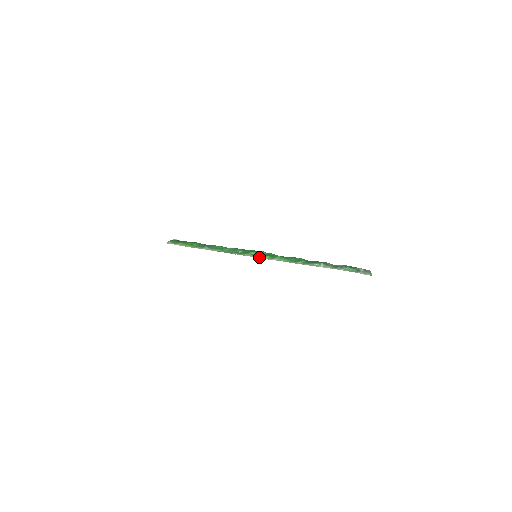
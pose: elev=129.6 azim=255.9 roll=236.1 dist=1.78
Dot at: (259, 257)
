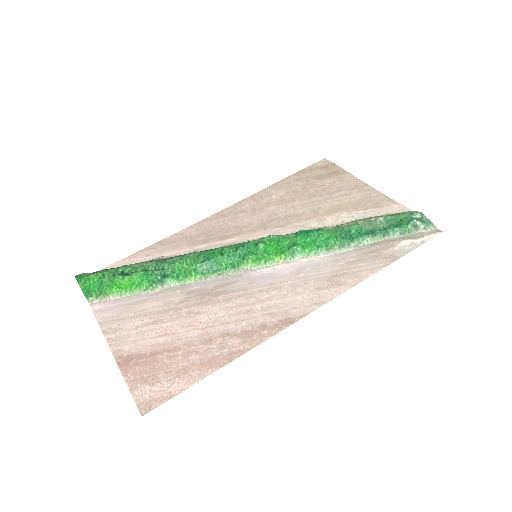
Dot at: (273, 264)
